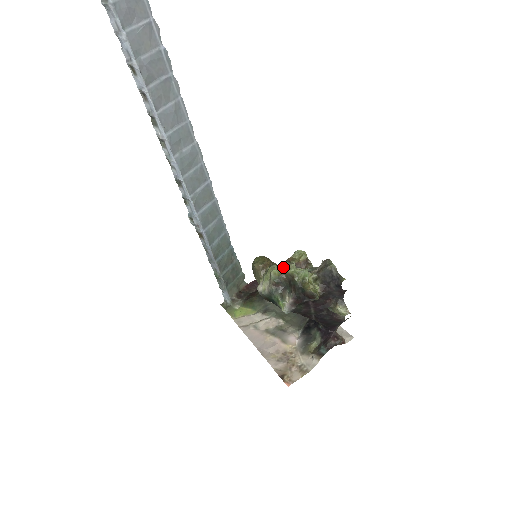
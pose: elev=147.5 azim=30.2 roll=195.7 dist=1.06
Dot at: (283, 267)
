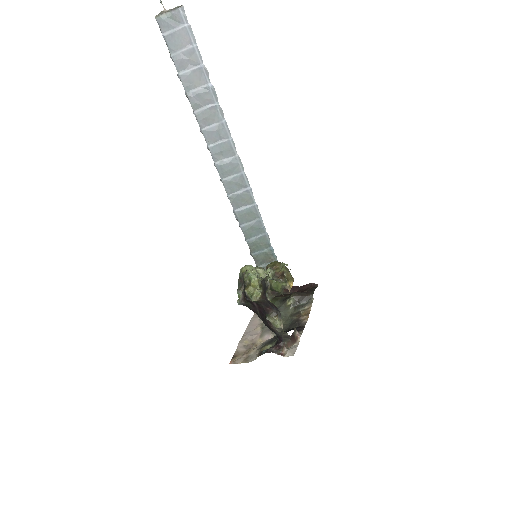
Dot at: occluded
